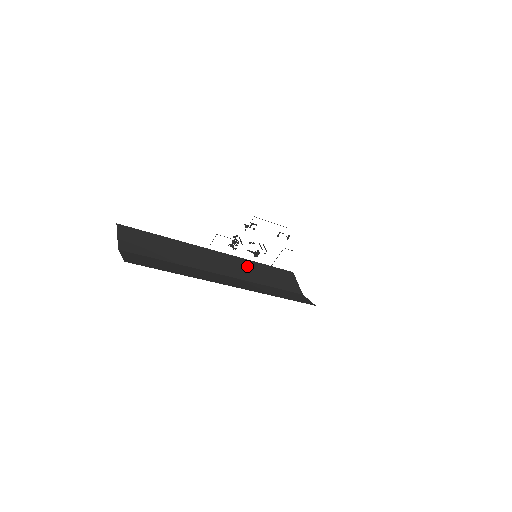
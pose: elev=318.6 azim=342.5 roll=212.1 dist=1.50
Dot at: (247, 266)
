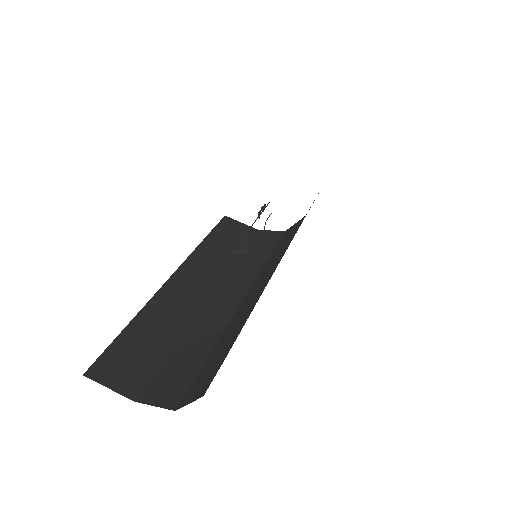
Dot at: (204, 257)
